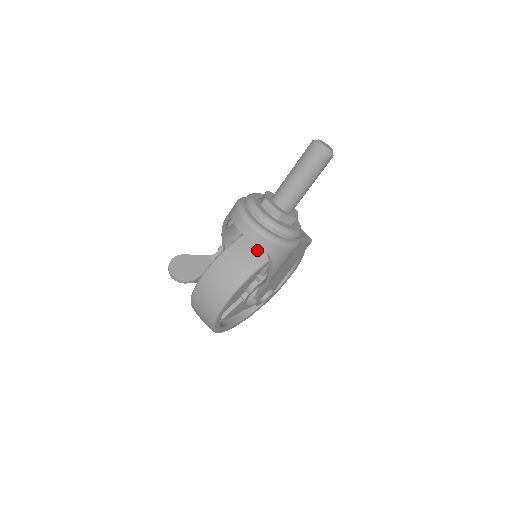
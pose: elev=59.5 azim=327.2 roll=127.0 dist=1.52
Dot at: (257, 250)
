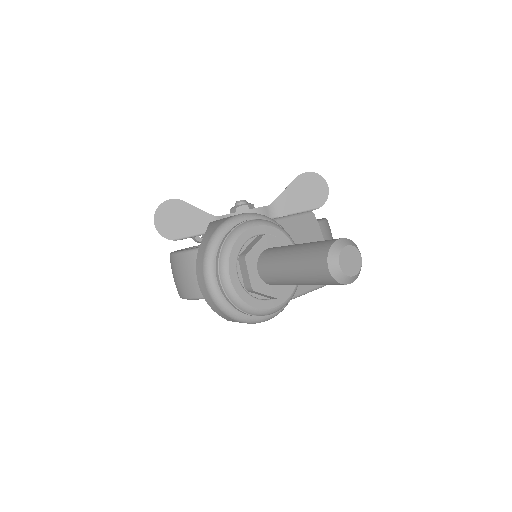
Dot at: occluded
